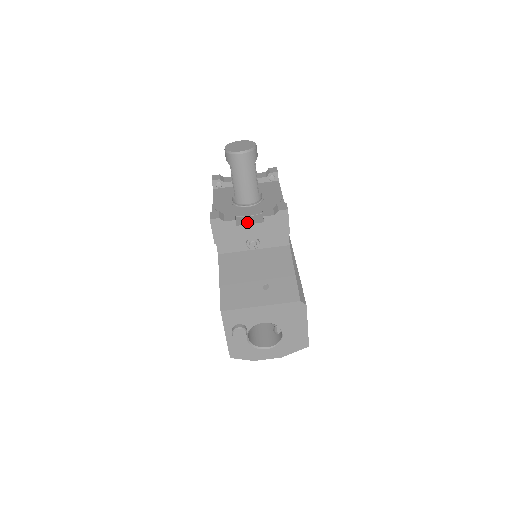
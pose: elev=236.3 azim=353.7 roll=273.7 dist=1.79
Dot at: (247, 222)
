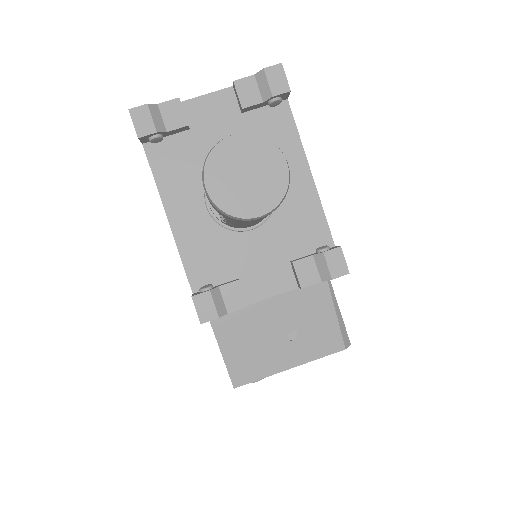
Dot at: (266, 291)
